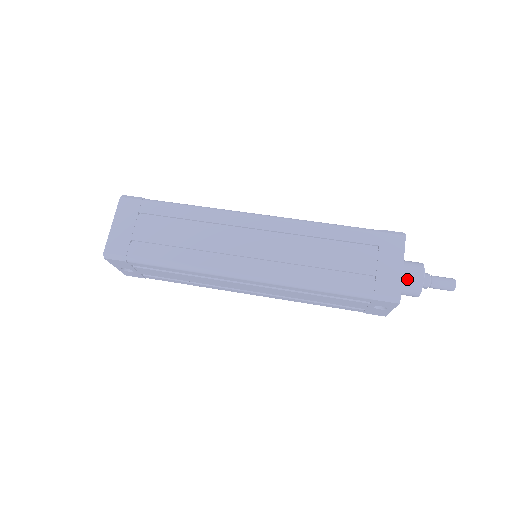
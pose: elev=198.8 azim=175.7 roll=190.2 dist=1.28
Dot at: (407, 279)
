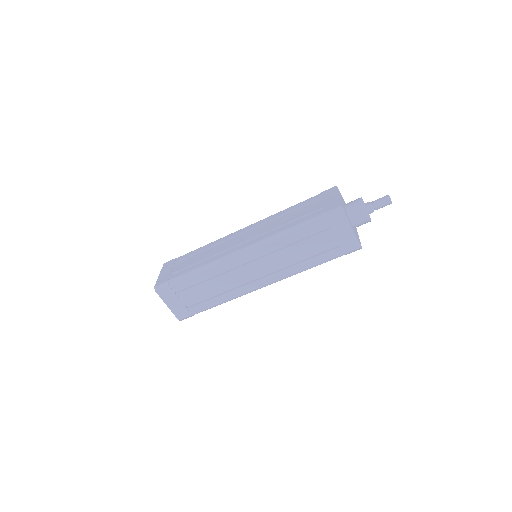
Dot at: (358, 223)
